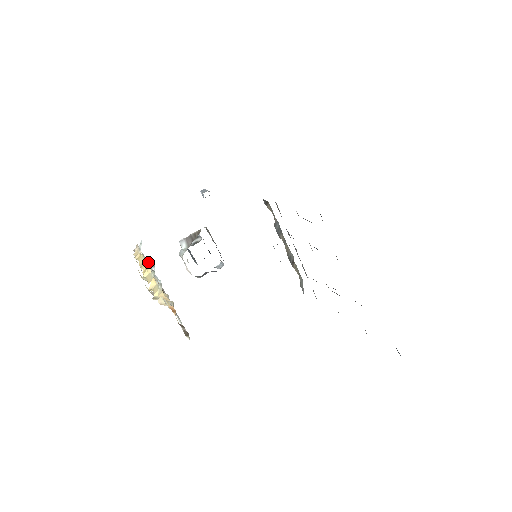
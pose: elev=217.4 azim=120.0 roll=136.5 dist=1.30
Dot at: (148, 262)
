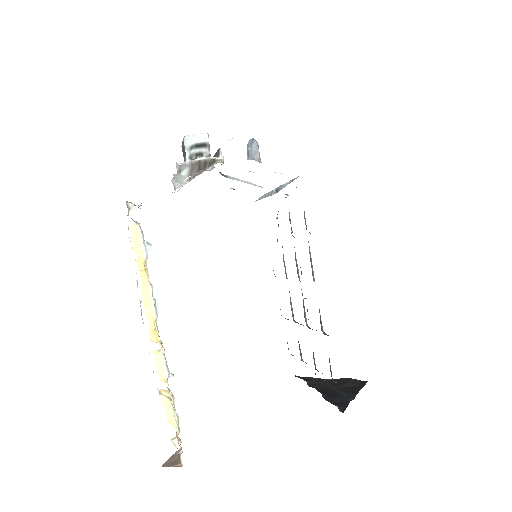
Dot at: occluded
